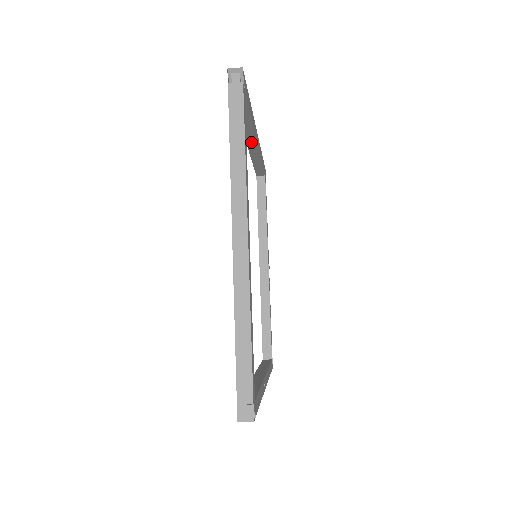
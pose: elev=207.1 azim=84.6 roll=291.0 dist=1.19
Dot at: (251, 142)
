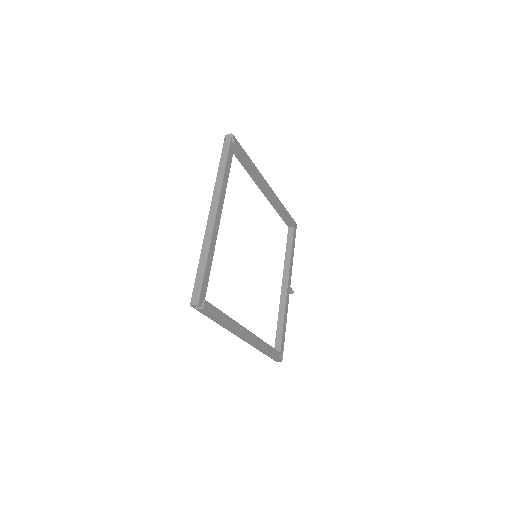
Dot at: (264, 190)
